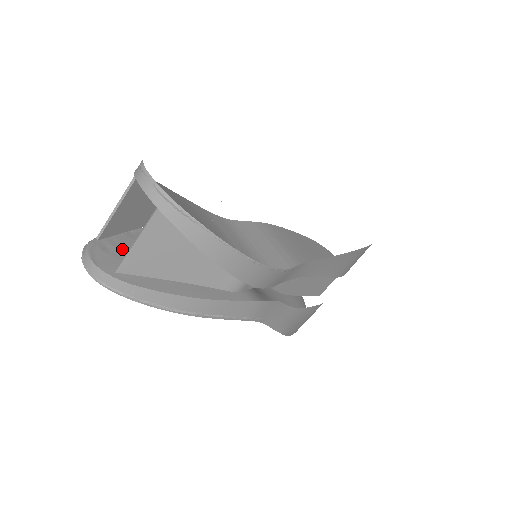
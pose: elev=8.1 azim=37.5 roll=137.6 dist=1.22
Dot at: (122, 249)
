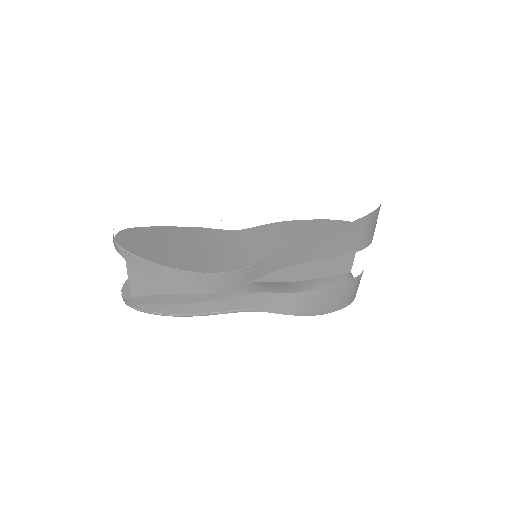
Dot at: occluded
